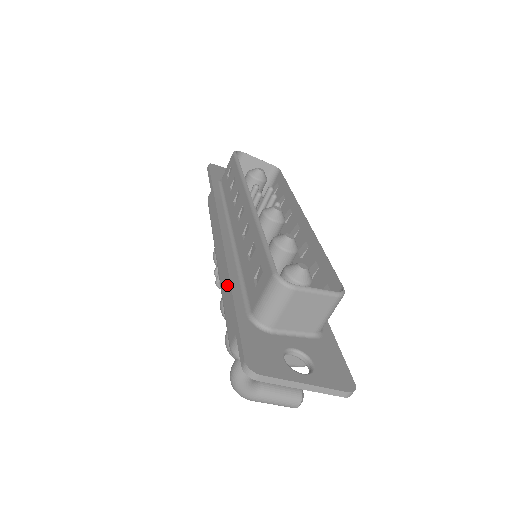
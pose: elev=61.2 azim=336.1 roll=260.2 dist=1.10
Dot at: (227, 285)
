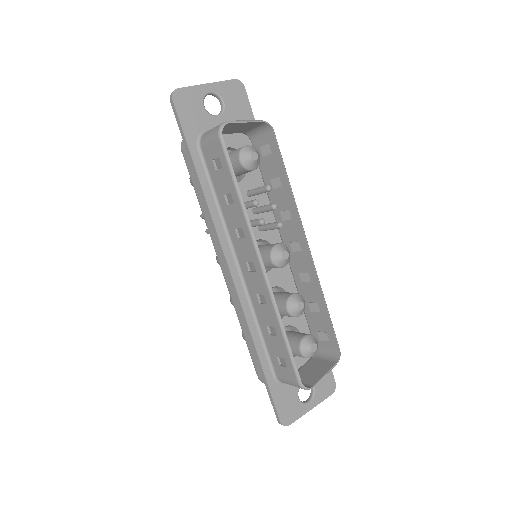
Dot at: (252, 346)
